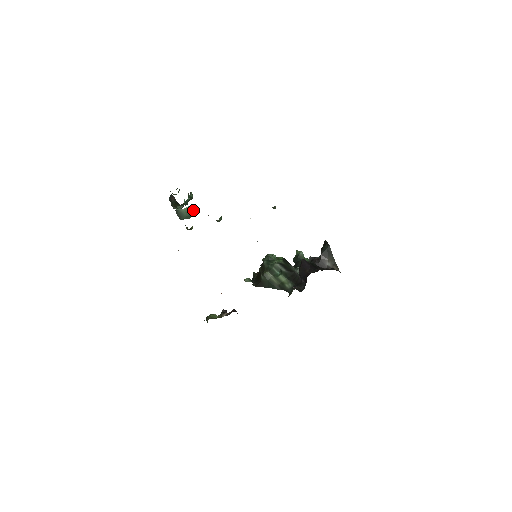
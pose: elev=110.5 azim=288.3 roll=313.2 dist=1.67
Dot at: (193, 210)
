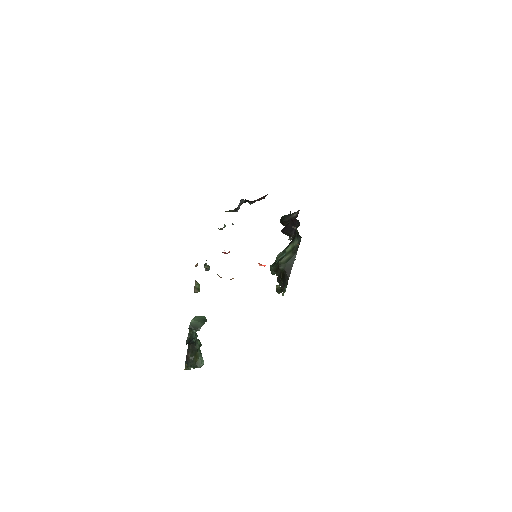
Dot at: (200, 318)
